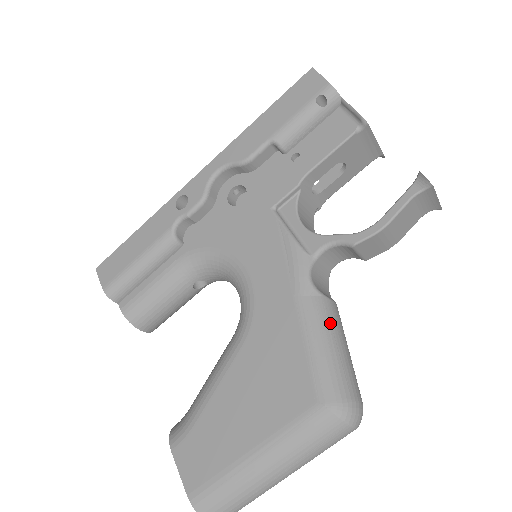
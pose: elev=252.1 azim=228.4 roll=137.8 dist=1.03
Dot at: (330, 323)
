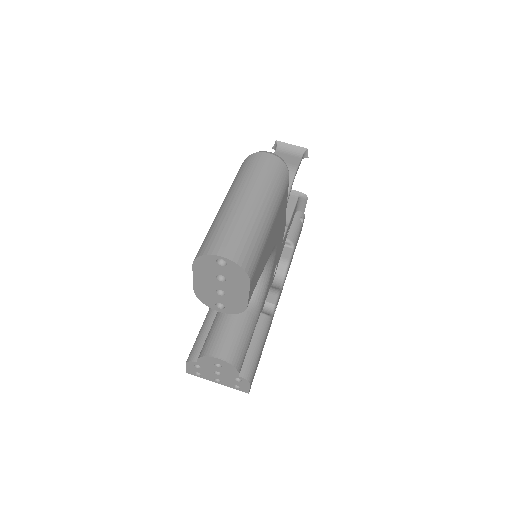
Dot at: occluded
